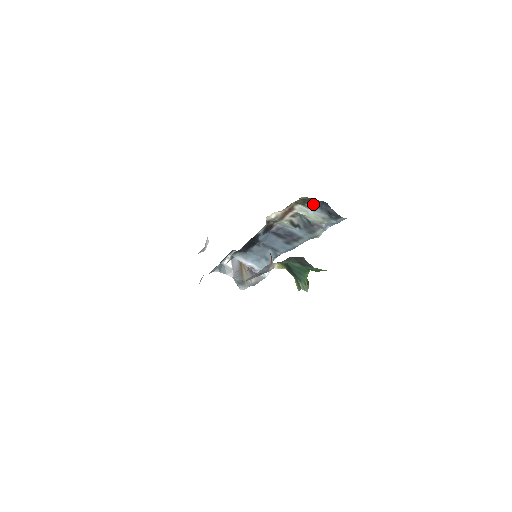
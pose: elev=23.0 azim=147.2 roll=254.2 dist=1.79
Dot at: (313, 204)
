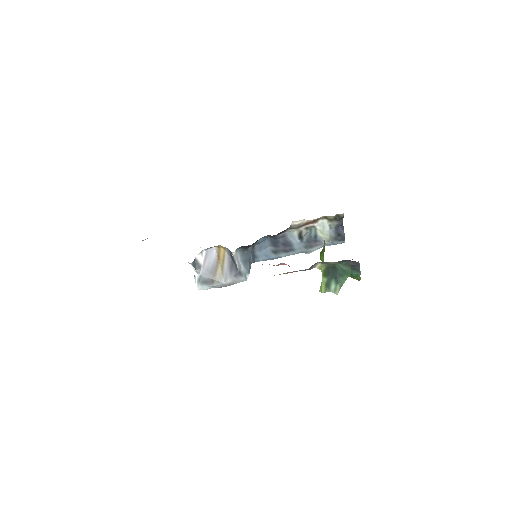
Dot at: (337, 223)
